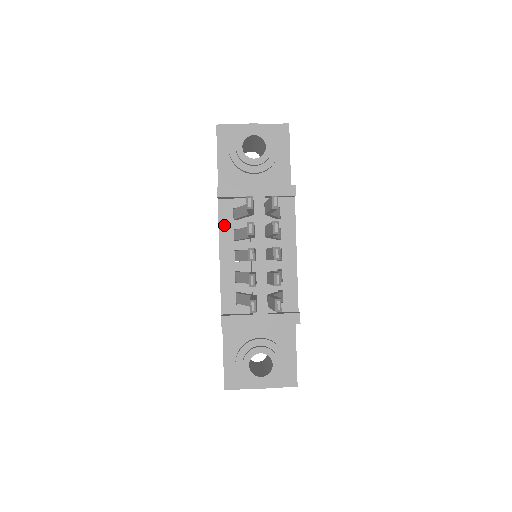
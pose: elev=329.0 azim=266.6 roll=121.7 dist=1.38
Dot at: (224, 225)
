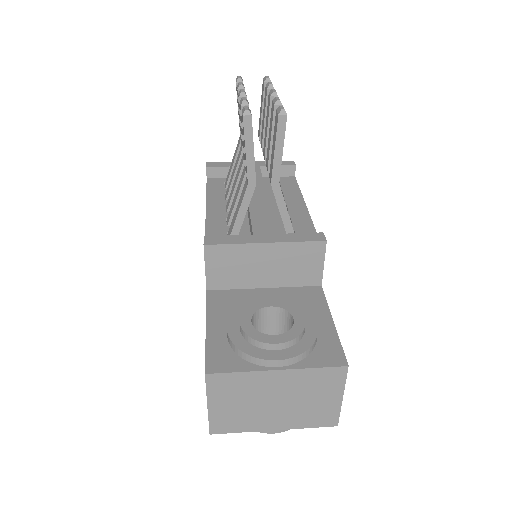
Dot at: (213, 191)
